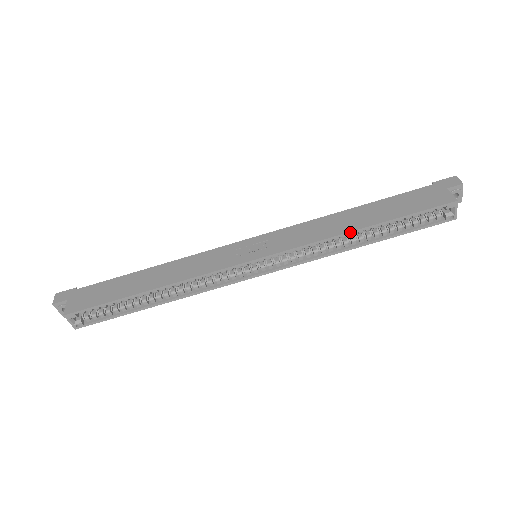
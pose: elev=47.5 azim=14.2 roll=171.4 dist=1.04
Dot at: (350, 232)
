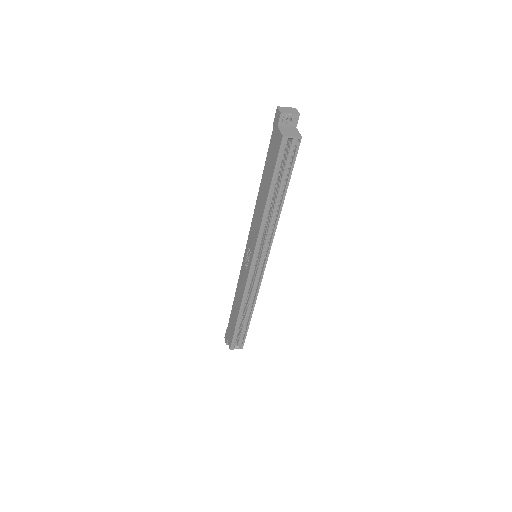
Dot at: (264, 212)
